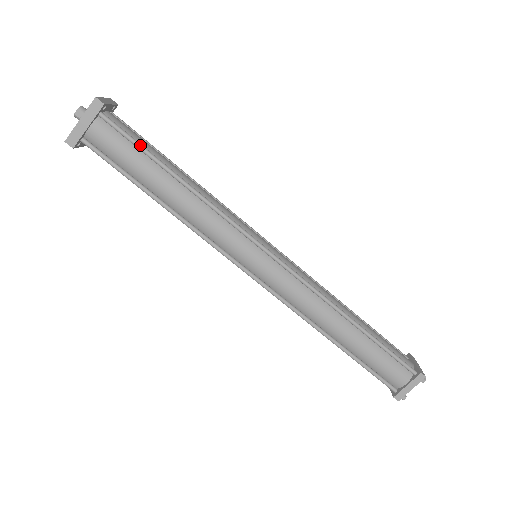
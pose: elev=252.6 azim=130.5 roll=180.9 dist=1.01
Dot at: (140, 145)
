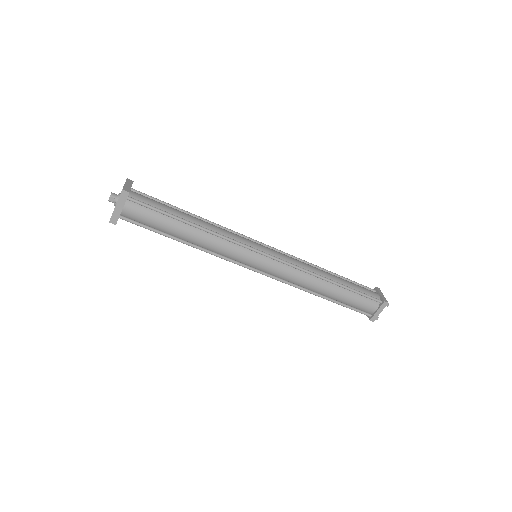
Dot at: (160, 210)
